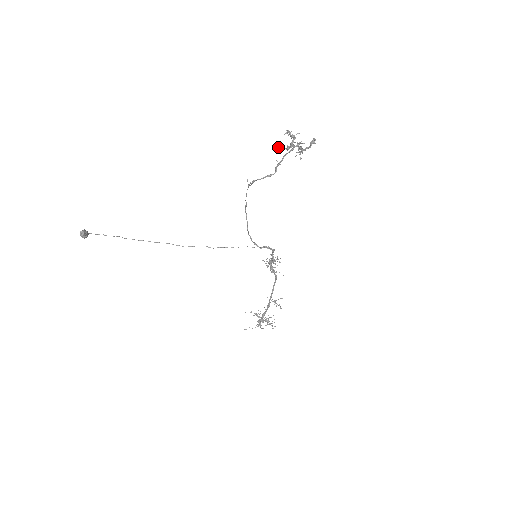
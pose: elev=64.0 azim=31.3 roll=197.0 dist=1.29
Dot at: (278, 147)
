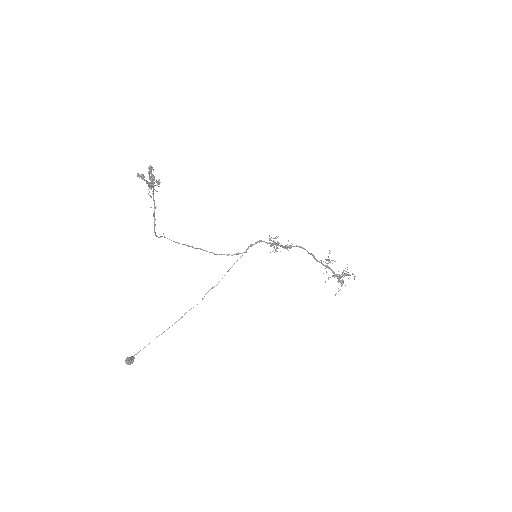
Dot at: occluded
